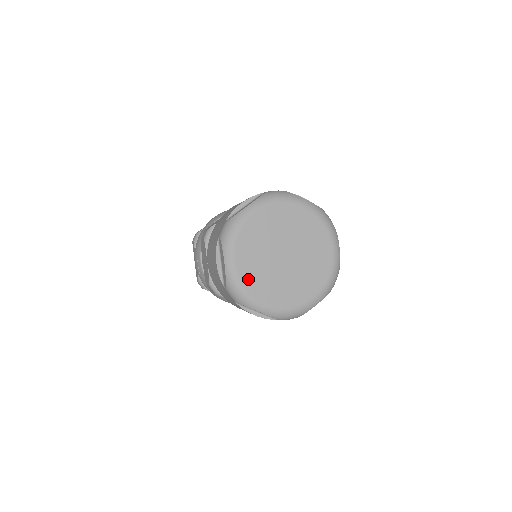
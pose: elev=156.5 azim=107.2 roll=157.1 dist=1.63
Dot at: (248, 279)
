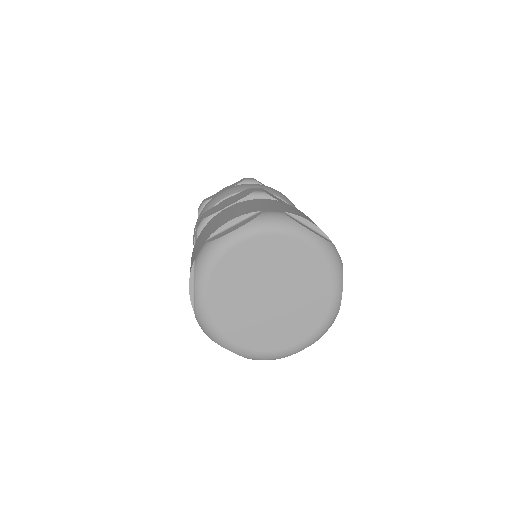
Dot at: (220, 316)
